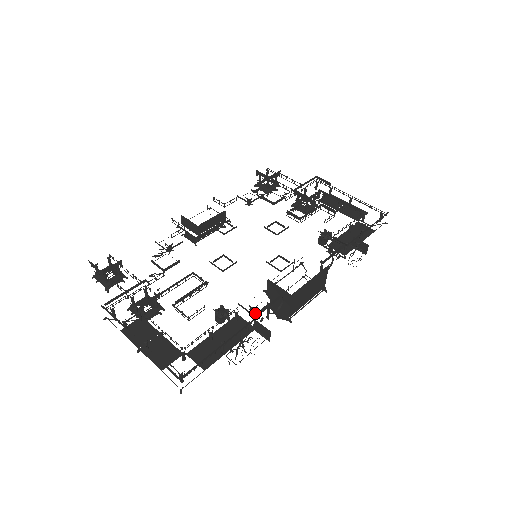
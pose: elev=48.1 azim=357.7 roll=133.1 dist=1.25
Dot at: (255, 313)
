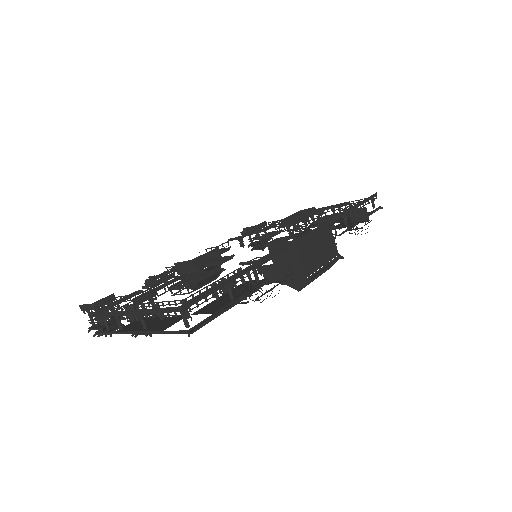
Dot at: (259, 259)
